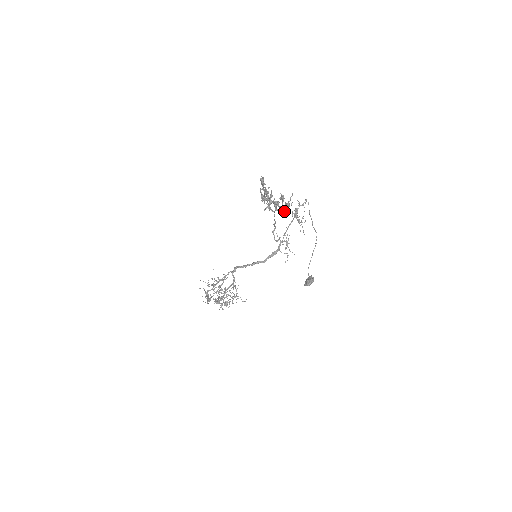
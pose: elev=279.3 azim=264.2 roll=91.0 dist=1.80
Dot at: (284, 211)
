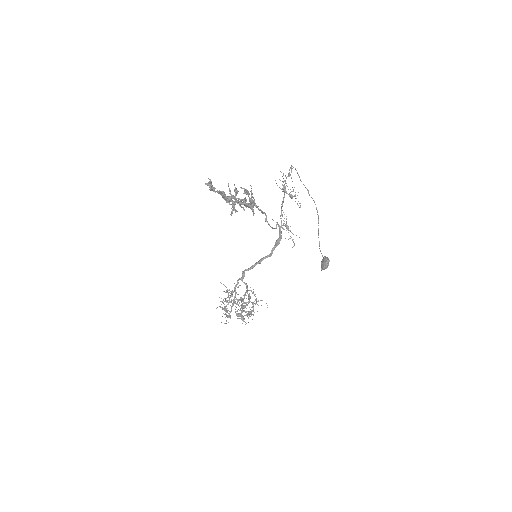
Dot at: (252, 209)
